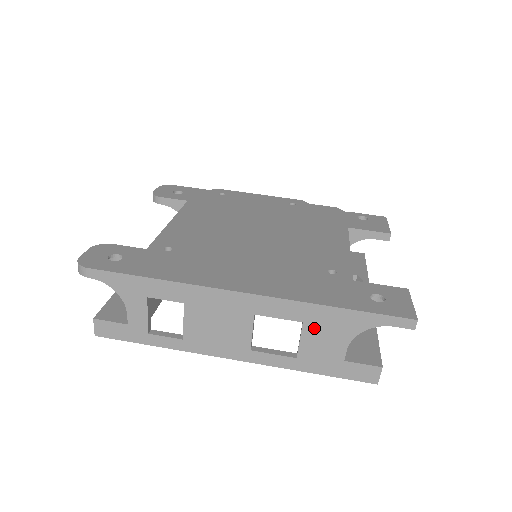
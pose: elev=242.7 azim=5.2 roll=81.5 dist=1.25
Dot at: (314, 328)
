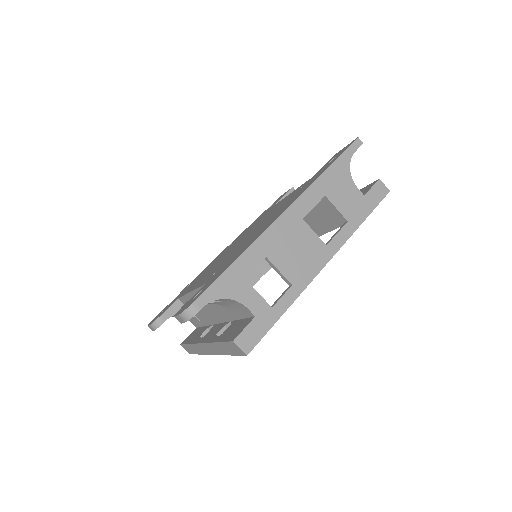
Dot at: (333, 193)
